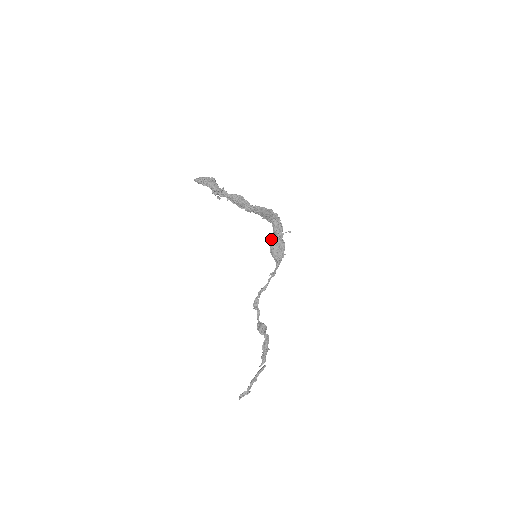
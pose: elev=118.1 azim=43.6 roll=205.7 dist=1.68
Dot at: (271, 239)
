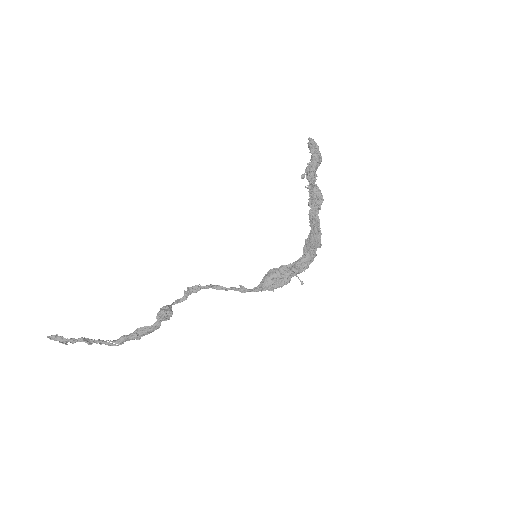
Dot at: occluded
